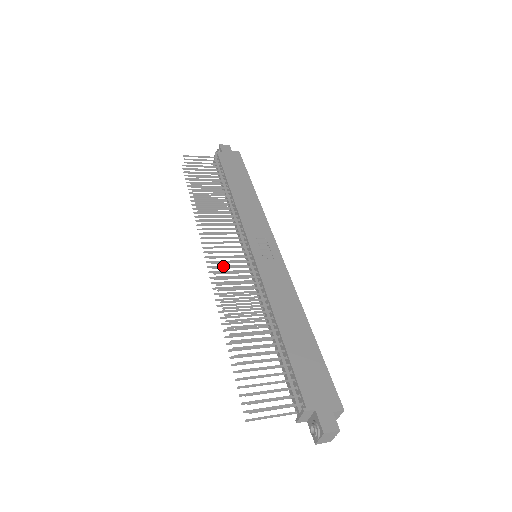
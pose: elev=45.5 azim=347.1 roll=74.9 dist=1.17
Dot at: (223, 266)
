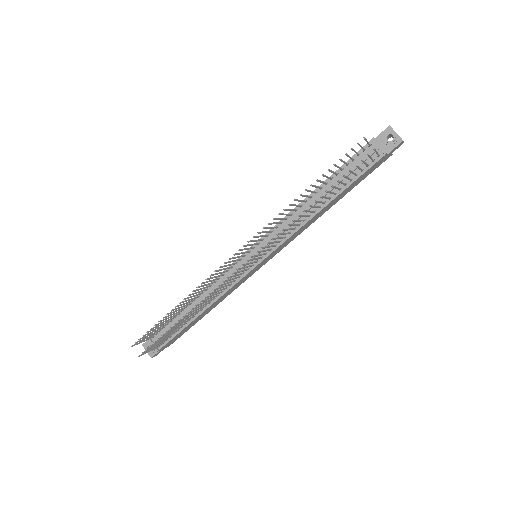
Dot at: (252, 259)
